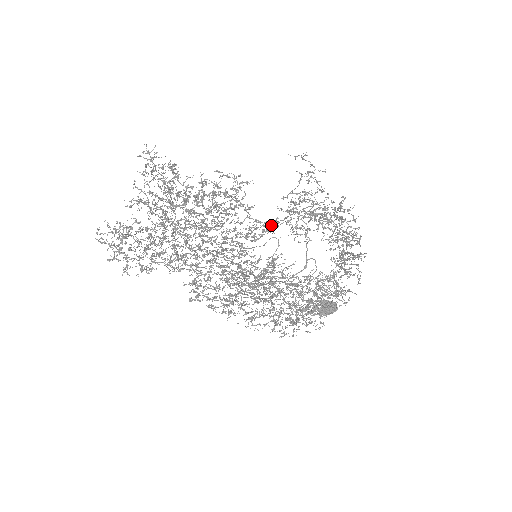
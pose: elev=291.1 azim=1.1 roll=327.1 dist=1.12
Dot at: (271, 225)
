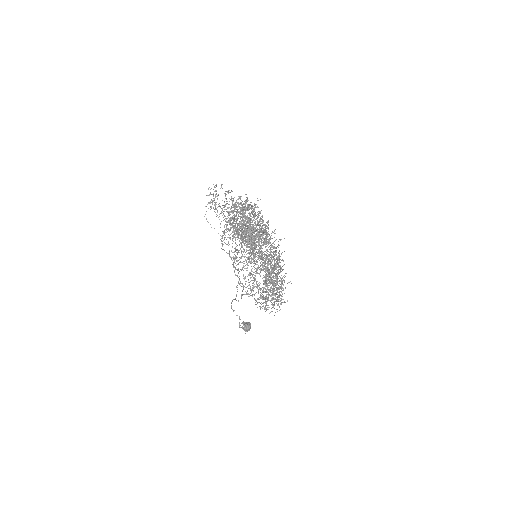
Dot at: occluded
